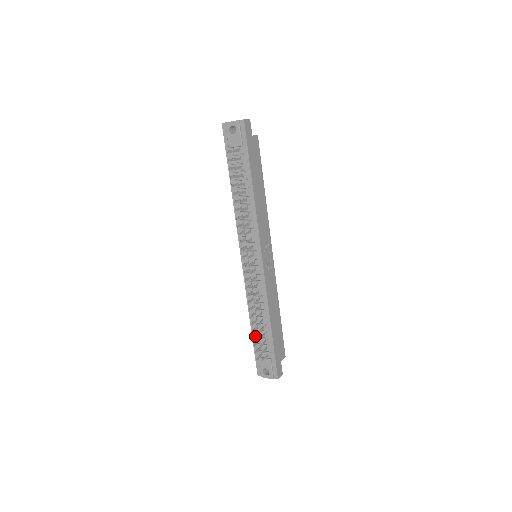
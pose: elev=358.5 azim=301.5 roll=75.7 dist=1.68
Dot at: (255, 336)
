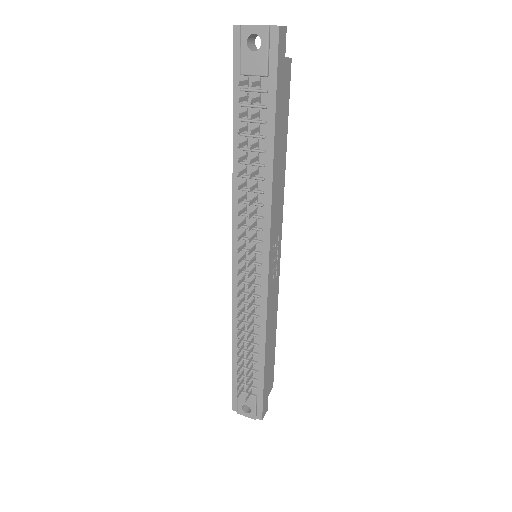
Dot at: (239, 368)
